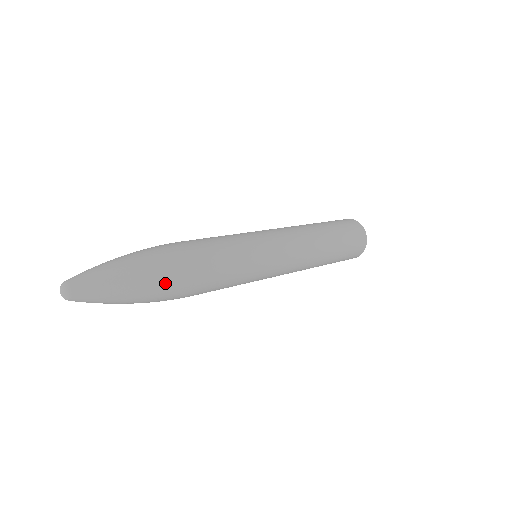
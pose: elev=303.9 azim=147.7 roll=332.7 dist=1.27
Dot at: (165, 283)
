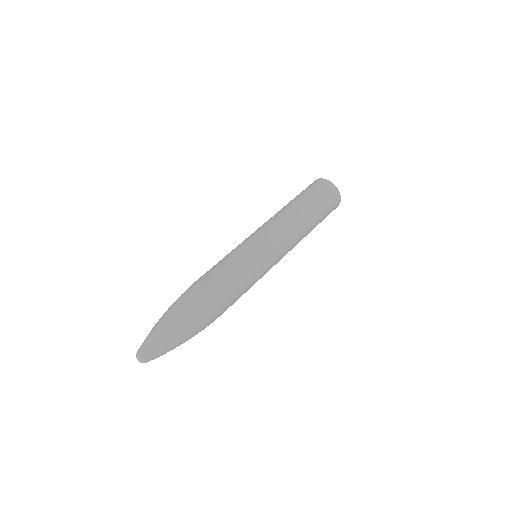
Dot at: (197, 315)
